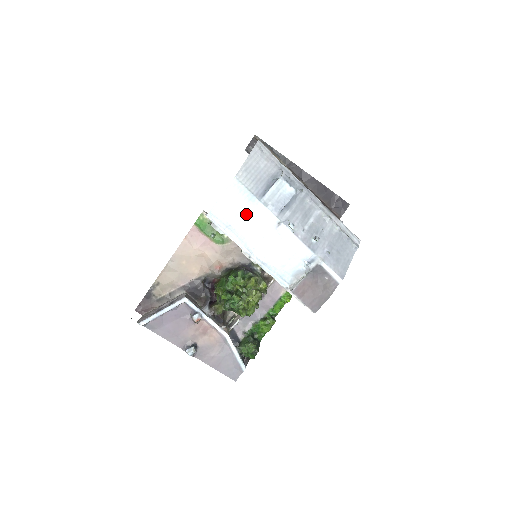
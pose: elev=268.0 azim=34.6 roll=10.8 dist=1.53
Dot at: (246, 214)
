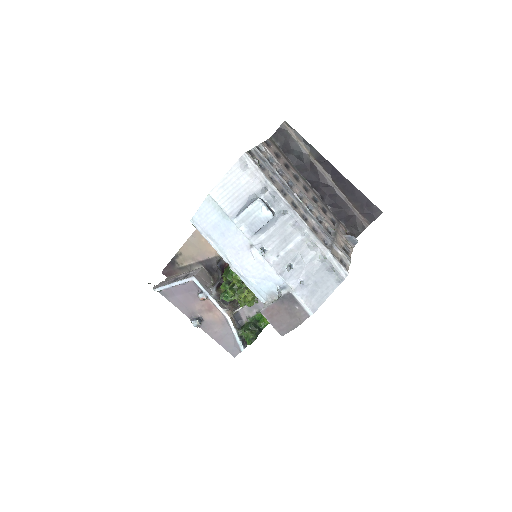
Dot at: (222, 229)
